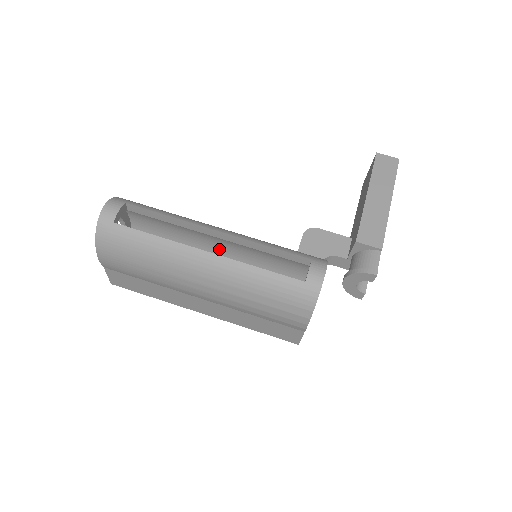
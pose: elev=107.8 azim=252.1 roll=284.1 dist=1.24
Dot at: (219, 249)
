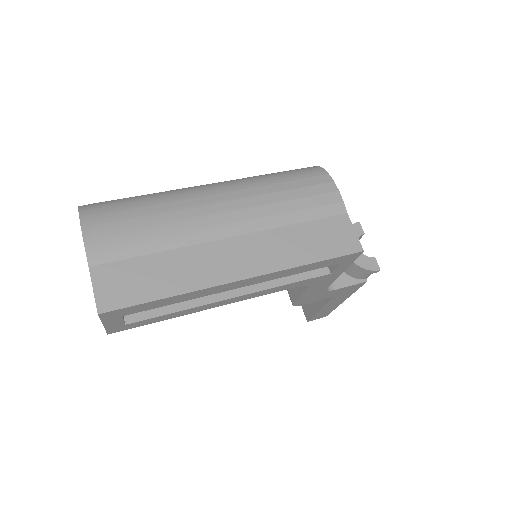
Dot at: occluded
